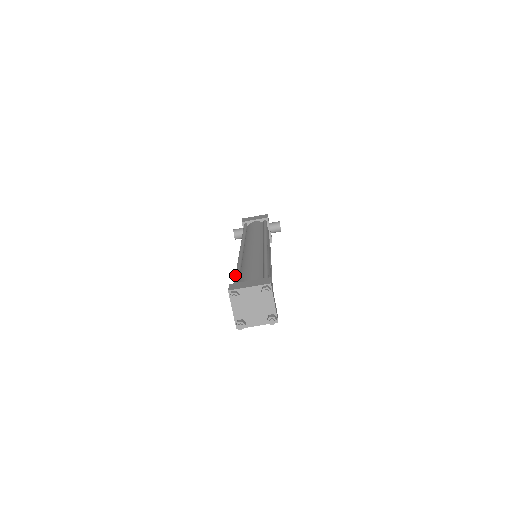
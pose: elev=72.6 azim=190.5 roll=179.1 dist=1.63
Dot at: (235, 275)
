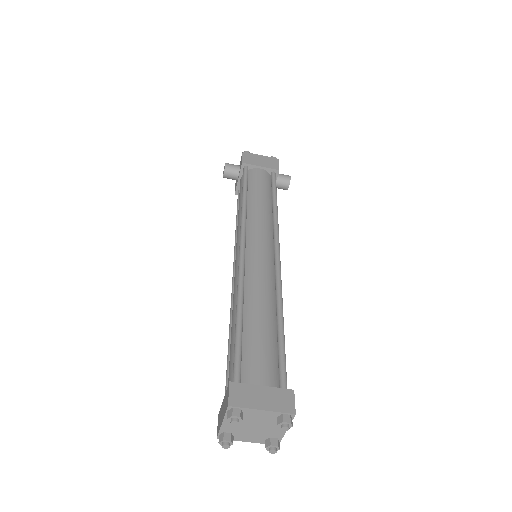
Dot at: (236, 342)
